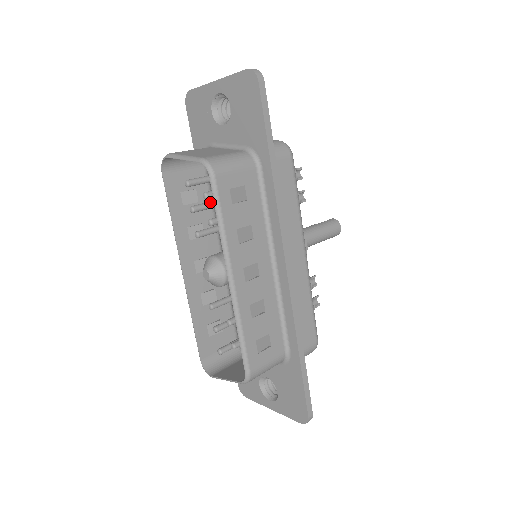
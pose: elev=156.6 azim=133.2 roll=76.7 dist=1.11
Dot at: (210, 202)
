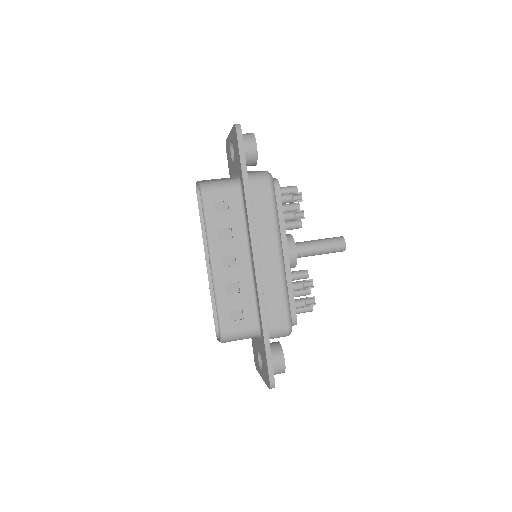
Dot at: occluded
